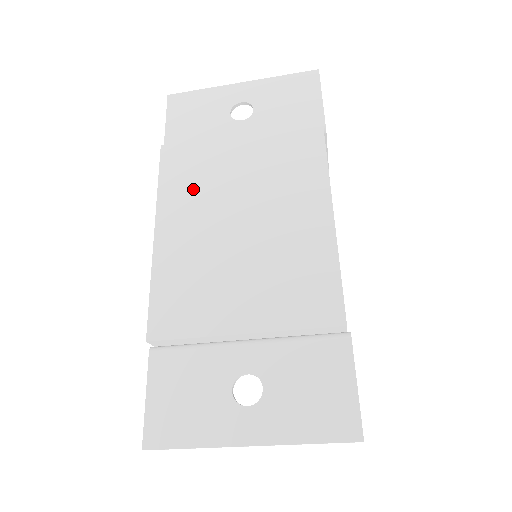
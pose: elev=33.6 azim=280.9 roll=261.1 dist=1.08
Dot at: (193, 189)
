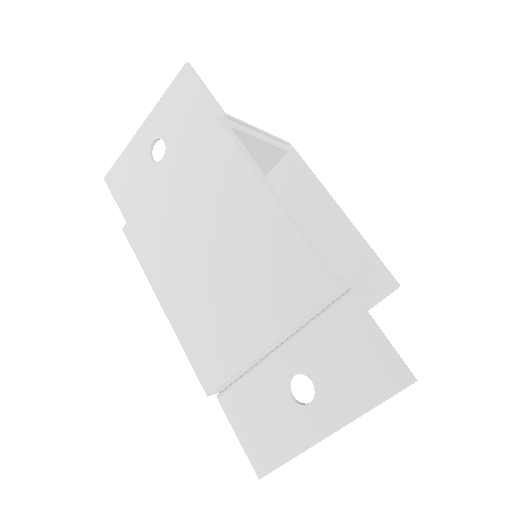
Dot at: (163, 249)
